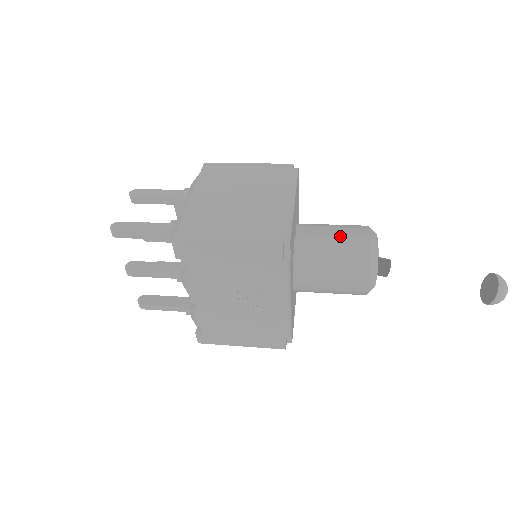
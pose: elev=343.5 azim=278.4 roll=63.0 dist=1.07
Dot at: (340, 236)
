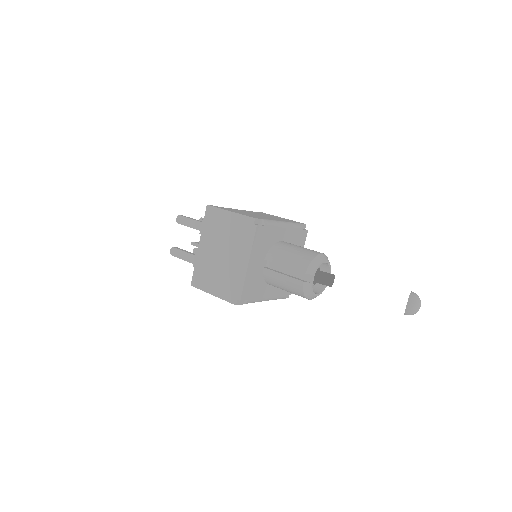
Dot at: occluded
